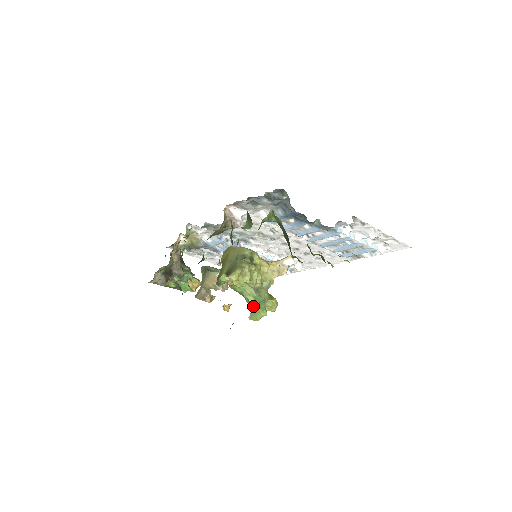
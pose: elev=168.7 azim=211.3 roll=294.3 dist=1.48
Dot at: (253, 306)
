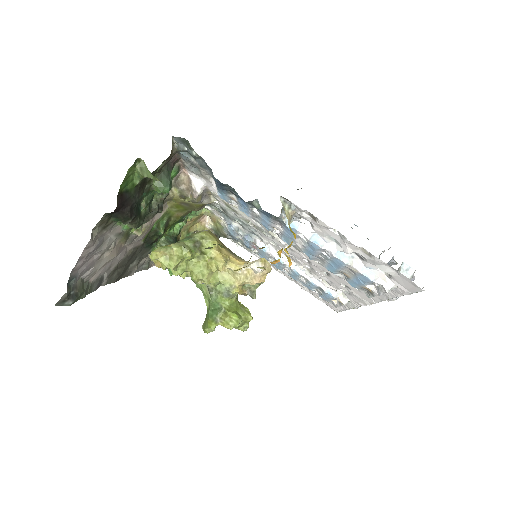
Dot at: (207, 312)
